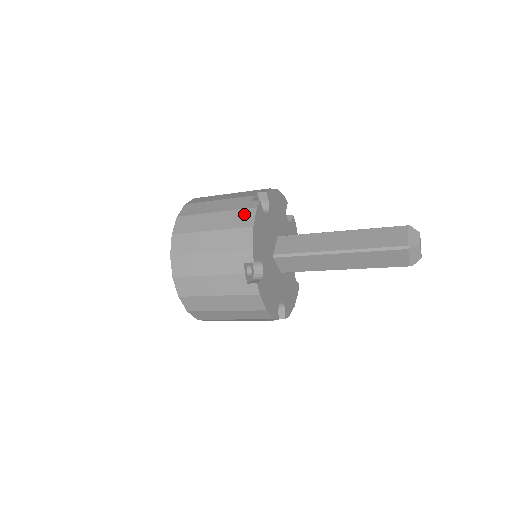
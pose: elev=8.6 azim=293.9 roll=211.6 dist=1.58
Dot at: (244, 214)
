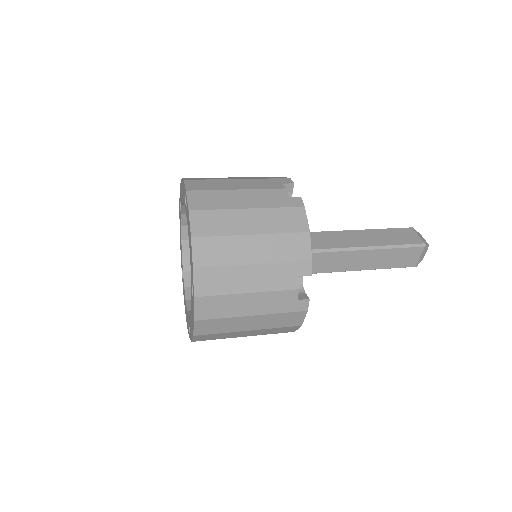
Dot at: (292, 317)
